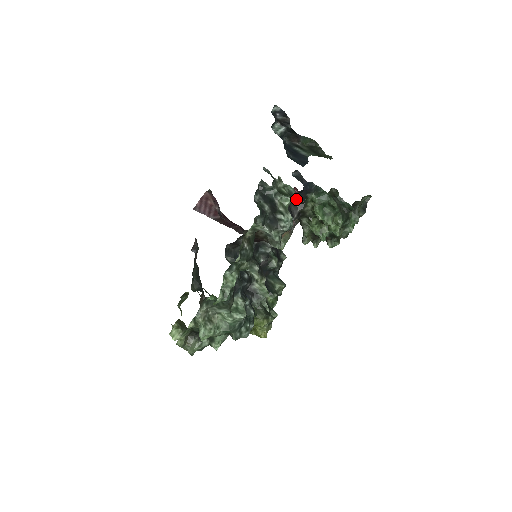
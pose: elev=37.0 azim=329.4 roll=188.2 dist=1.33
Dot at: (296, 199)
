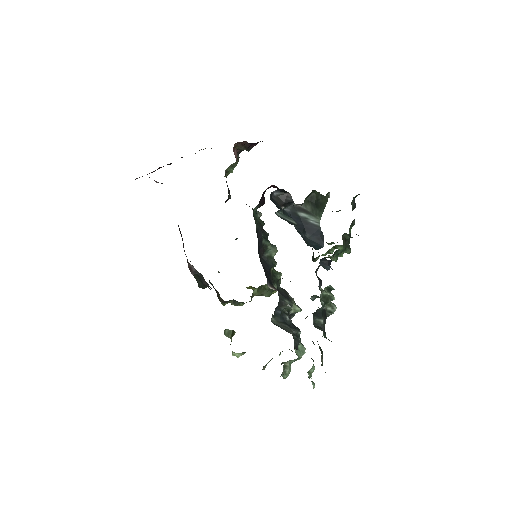
Dot at: occluded
